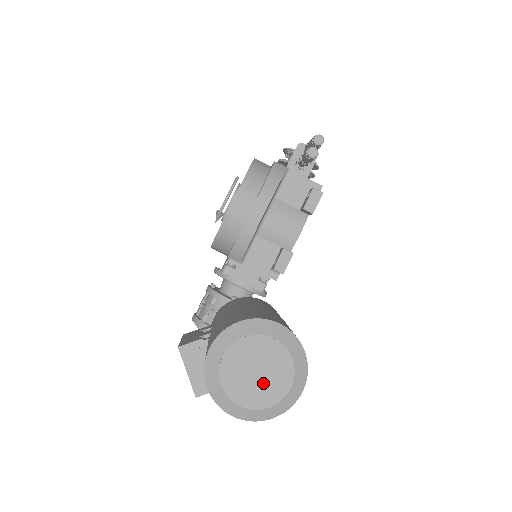
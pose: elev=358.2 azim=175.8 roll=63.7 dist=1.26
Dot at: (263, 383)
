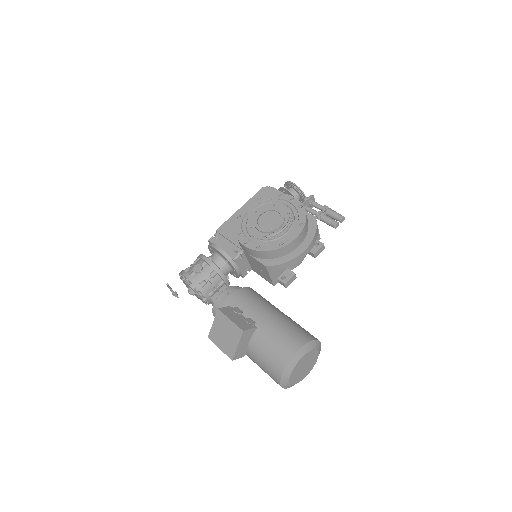
Dot at: (303, 372)
